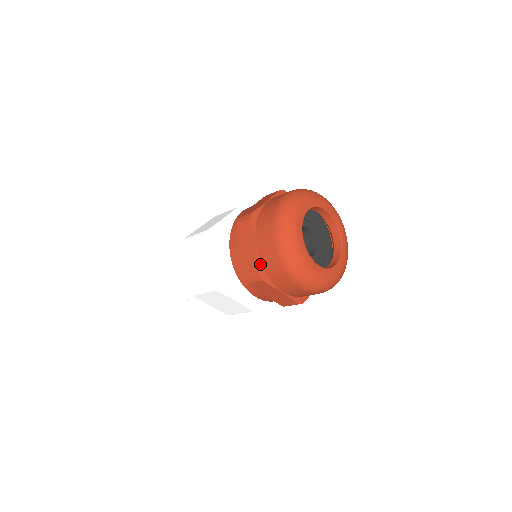
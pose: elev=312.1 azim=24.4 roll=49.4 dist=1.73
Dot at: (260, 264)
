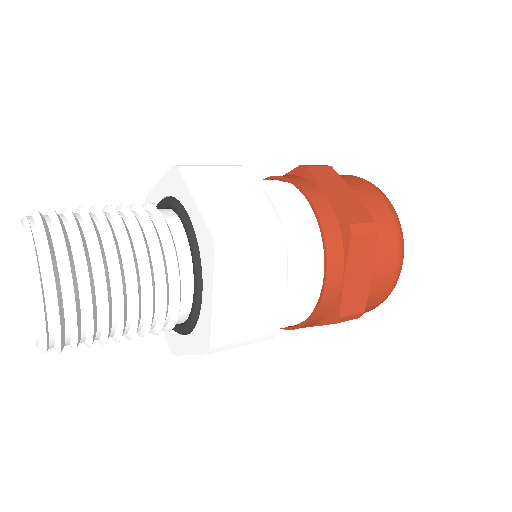
Dot at: (366, 214)
